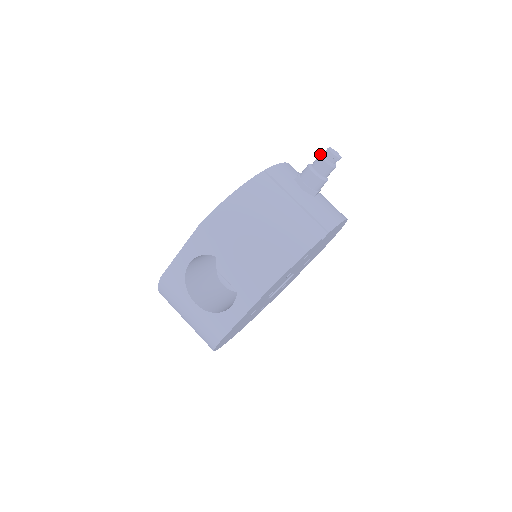
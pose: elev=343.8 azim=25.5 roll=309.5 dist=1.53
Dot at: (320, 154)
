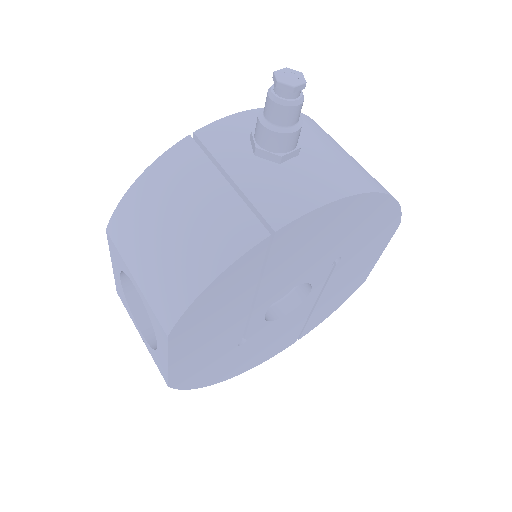
Dot at: occluded
